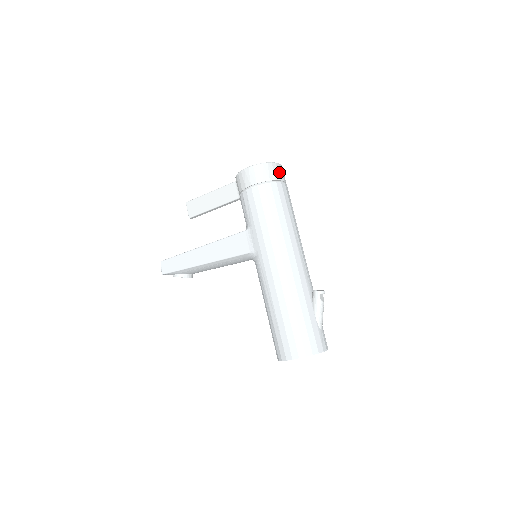
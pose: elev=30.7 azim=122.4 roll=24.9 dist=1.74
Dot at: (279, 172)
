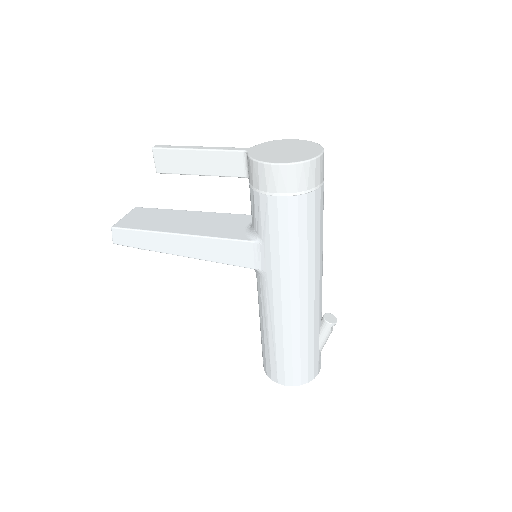
Dot at: (321, 170)
